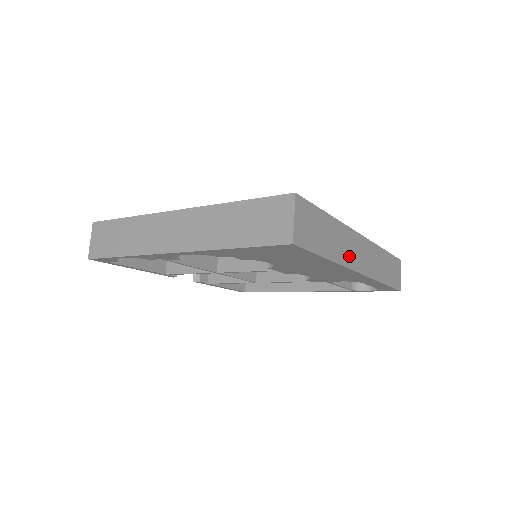
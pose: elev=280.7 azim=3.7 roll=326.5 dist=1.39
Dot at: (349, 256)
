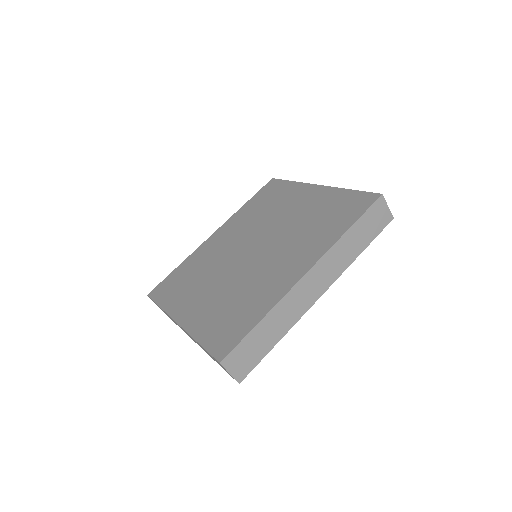
Dot at: (300, 307)
